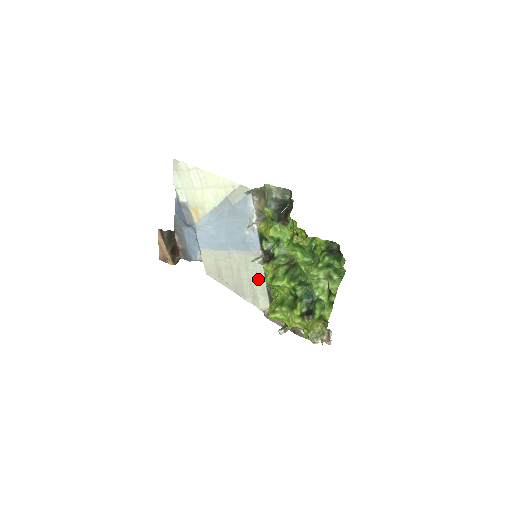
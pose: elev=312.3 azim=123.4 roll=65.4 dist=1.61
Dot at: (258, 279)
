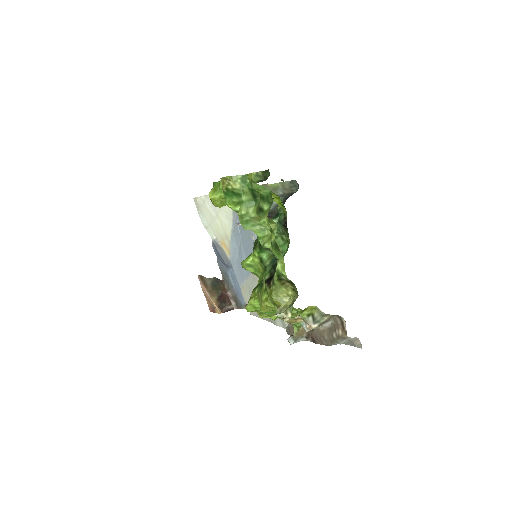
Dot at: occluded
